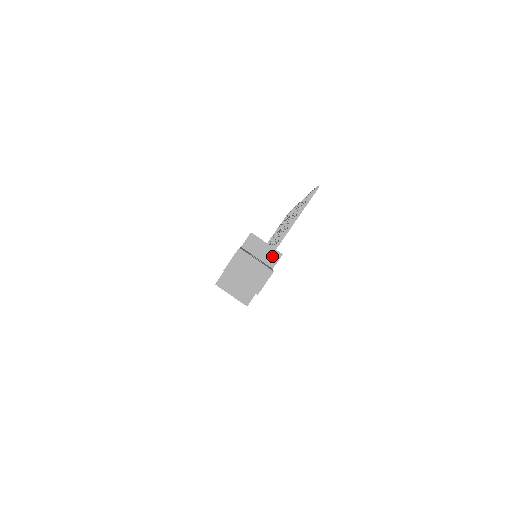
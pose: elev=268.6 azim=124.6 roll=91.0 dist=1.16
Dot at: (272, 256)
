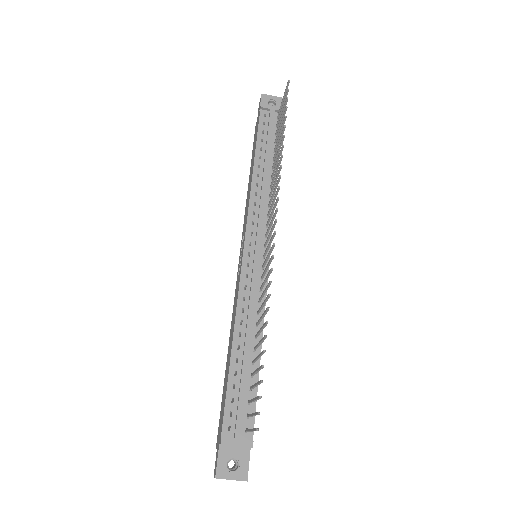
Dot at: (245, 447)
